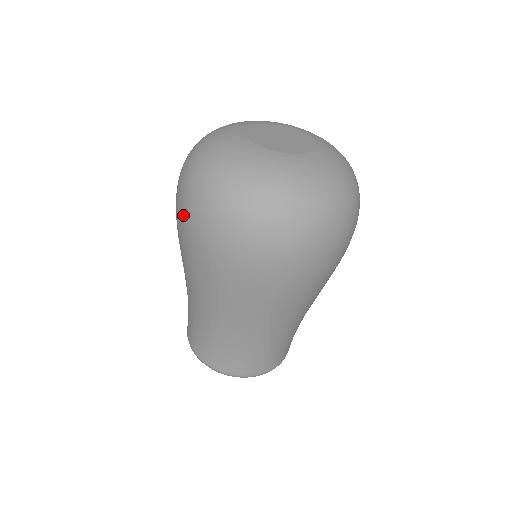
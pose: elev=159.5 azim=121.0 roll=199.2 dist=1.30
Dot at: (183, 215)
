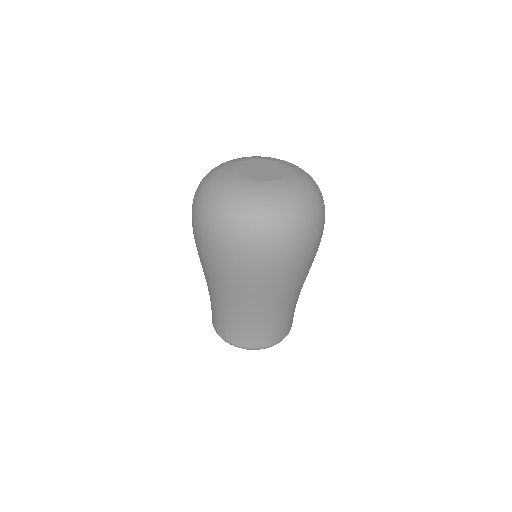
Dot at: occluded
